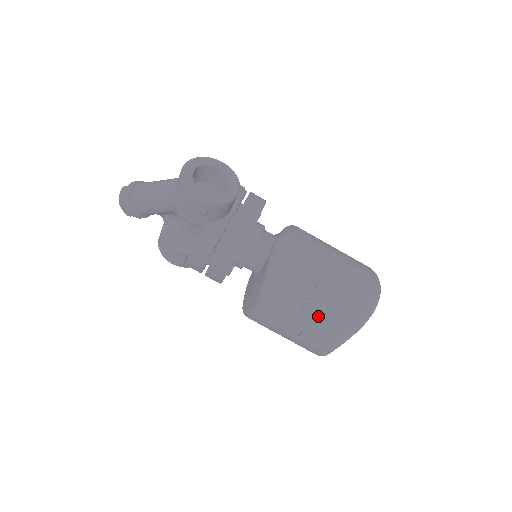
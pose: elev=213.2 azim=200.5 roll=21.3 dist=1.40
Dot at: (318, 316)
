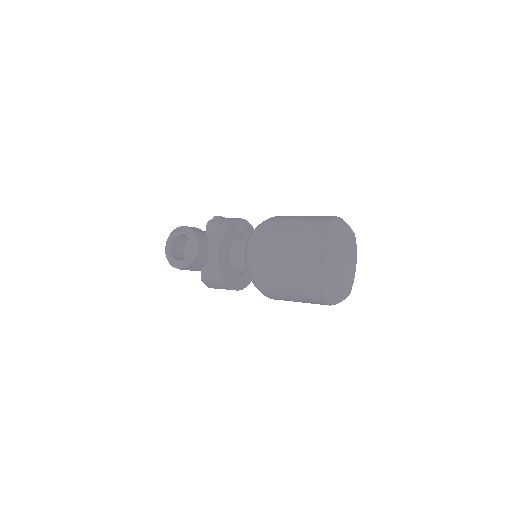
Dot at: (297, 293)
